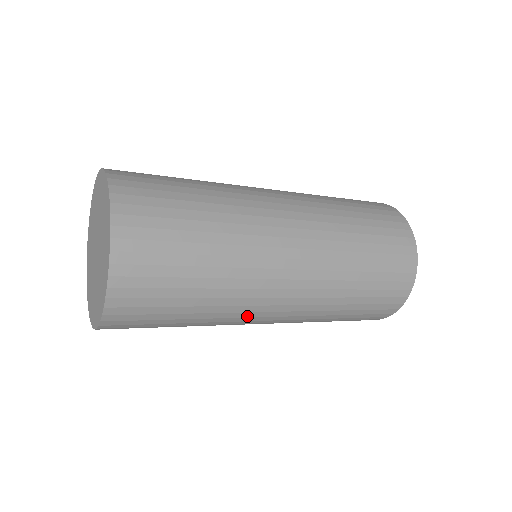
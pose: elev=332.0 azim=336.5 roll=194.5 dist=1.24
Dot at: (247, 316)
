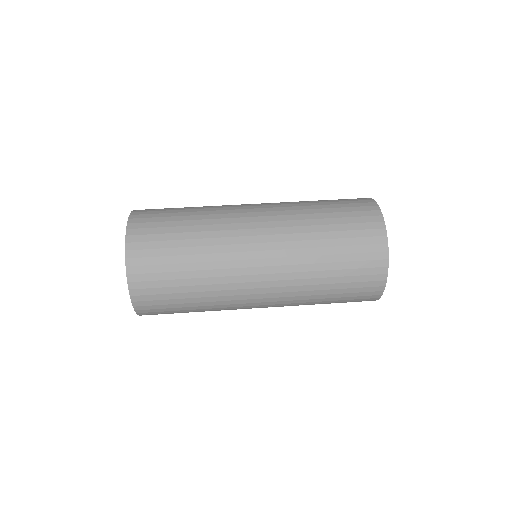
Dot at: occluded
